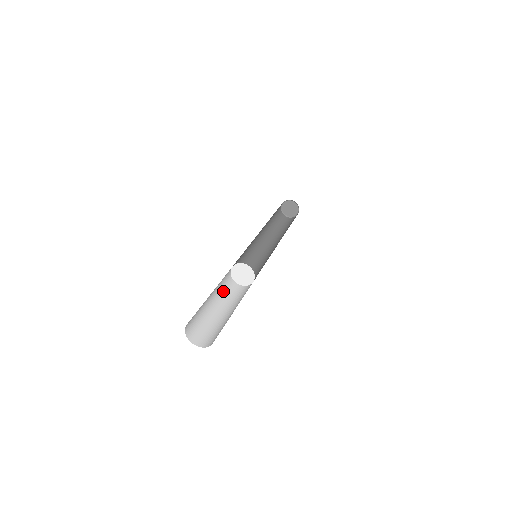
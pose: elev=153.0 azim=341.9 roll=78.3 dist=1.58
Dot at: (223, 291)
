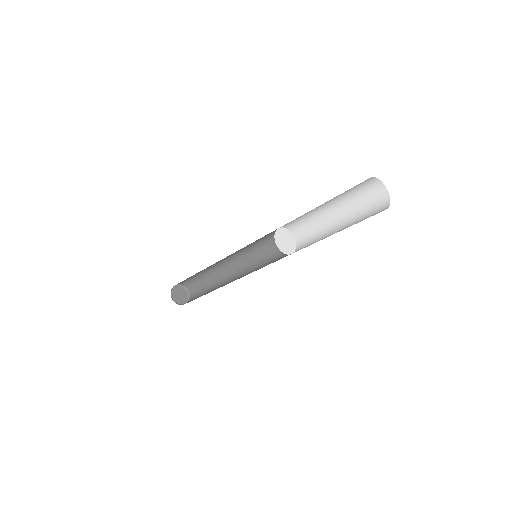
Dot at: occluded
